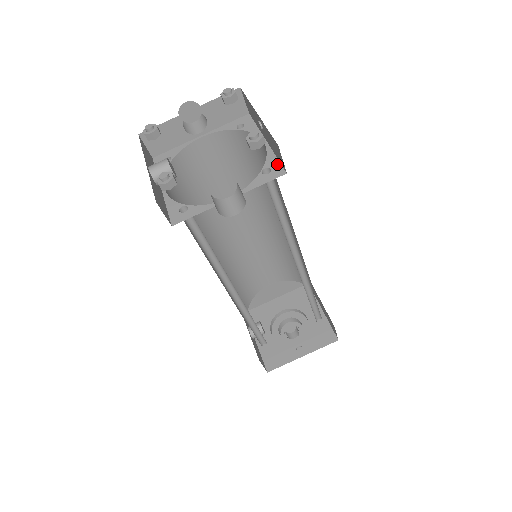
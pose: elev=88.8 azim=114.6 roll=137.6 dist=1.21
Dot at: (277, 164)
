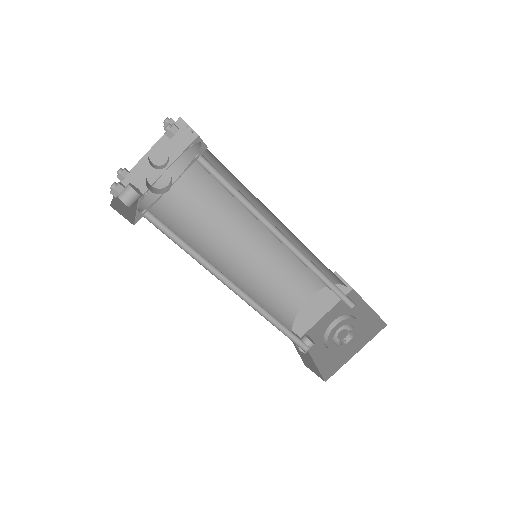
Dot at: (204, 147)
